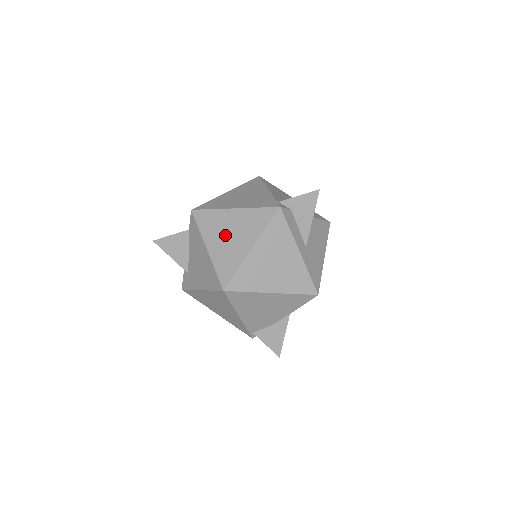
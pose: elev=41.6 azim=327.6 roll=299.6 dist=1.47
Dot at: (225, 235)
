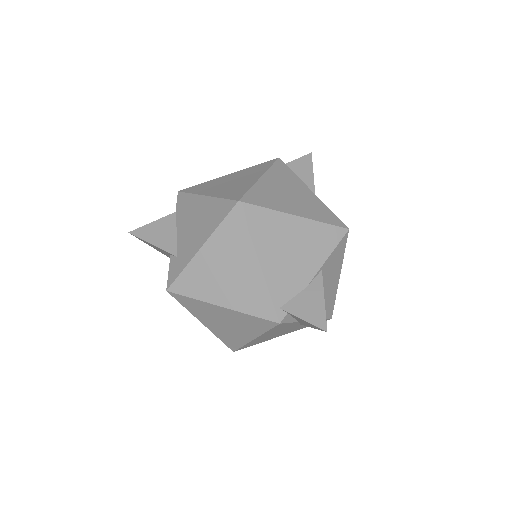
Dot at: (225, 184)
